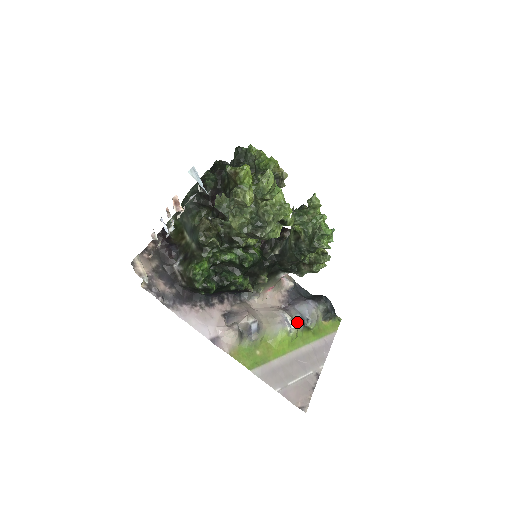
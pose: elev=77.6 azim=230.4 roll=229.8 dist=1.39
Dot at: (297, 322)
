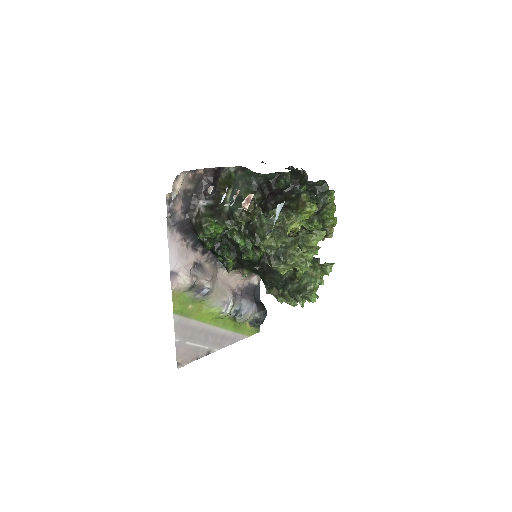
Dot at: (233, 310)
